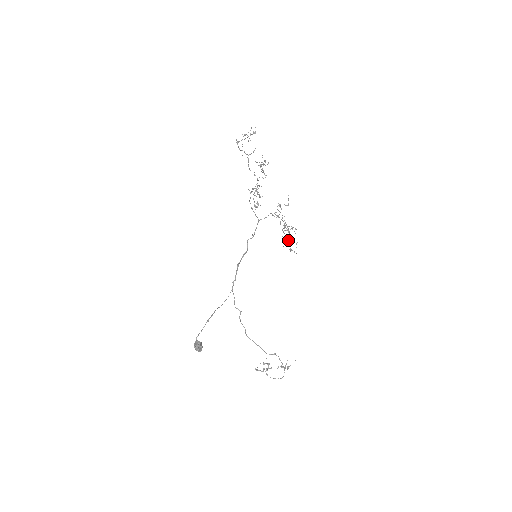
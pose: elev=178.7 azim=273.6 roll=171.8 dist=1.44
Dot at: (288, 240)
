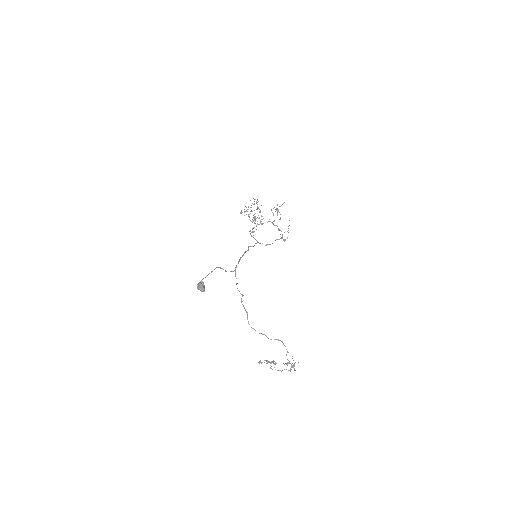
Dot at: (282, 238)
